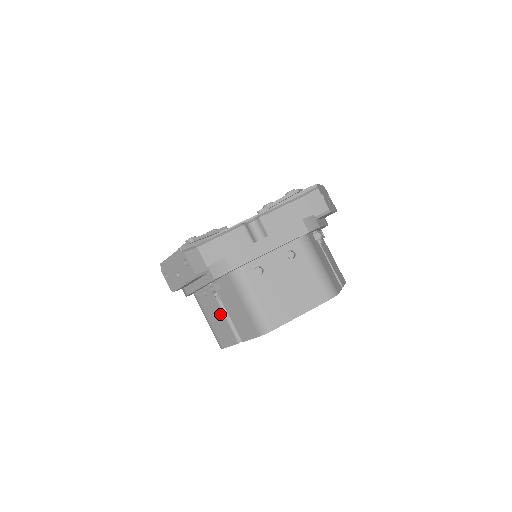
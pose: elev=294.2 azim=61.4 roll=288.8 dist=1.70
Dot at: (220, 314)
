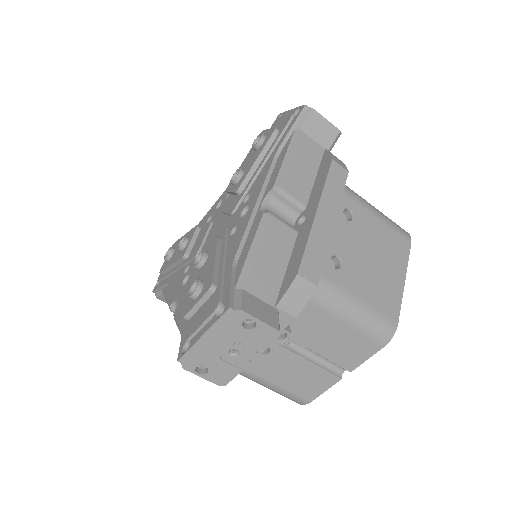
Dot at: (295, 362)
